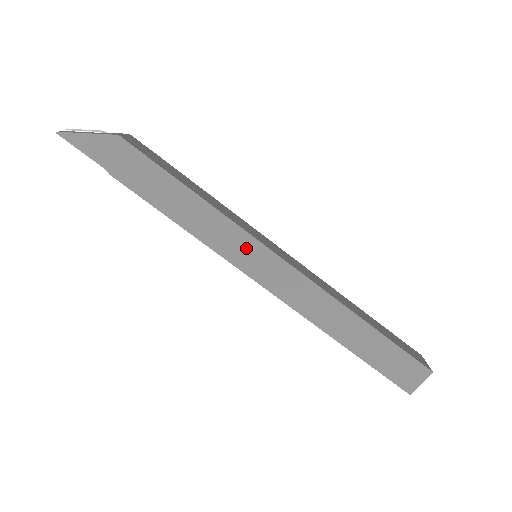
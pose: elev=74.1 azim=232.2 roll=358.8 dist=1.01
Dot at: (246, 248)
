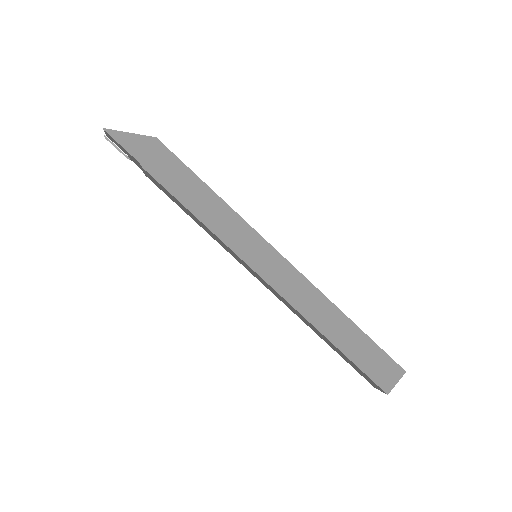
Dot at: (251, 243)
